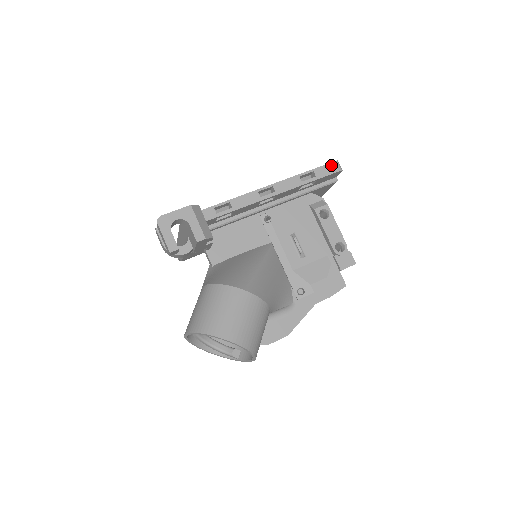
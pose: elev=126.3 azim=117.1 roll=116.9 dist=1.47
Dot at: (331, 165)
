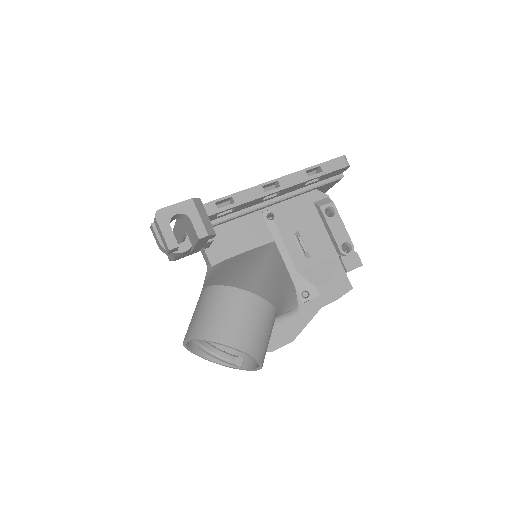
Dot at: (338, 160)
